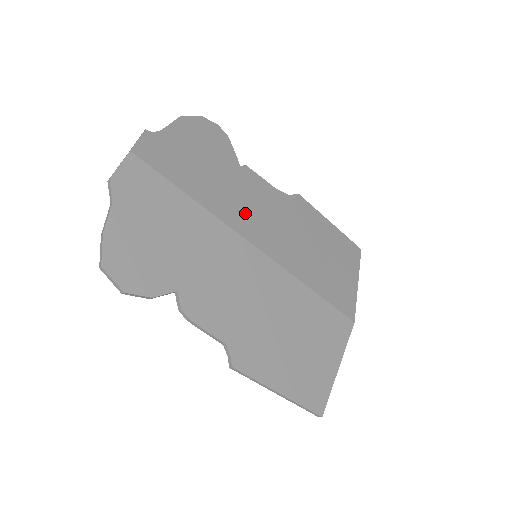
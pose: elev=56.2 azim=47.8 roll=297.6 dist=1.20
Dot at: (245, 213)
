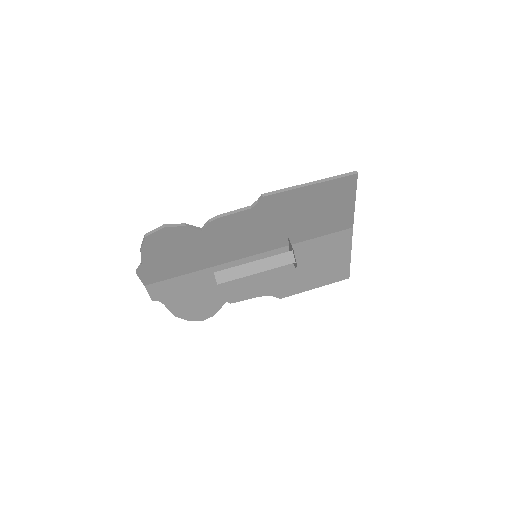
Dot at: occluded
